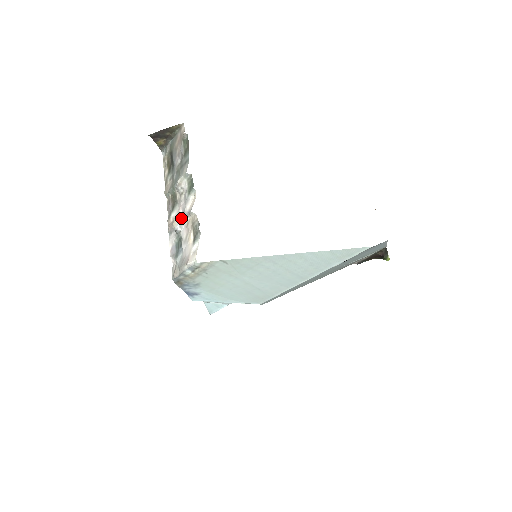
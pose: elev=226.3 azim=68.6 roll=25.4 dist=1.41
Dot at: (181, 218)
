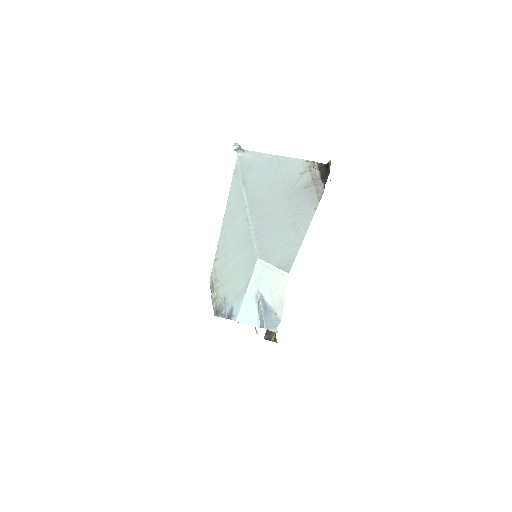
Dot at: occluded
